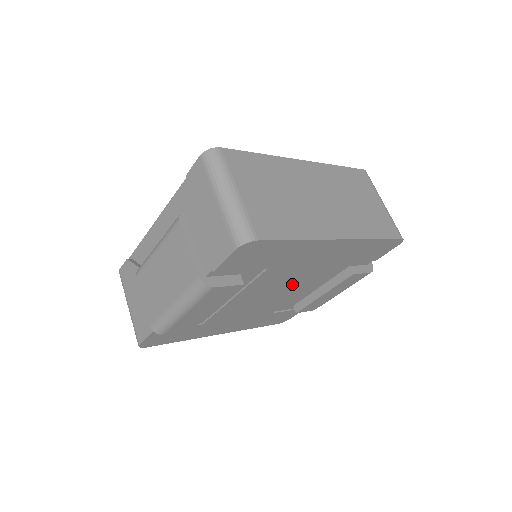
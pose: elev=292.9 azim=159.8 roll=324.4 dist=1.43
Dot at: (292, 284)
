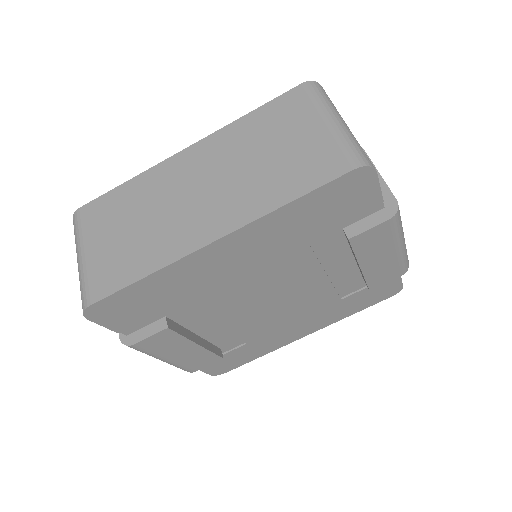
Dot at: (279, 283)
